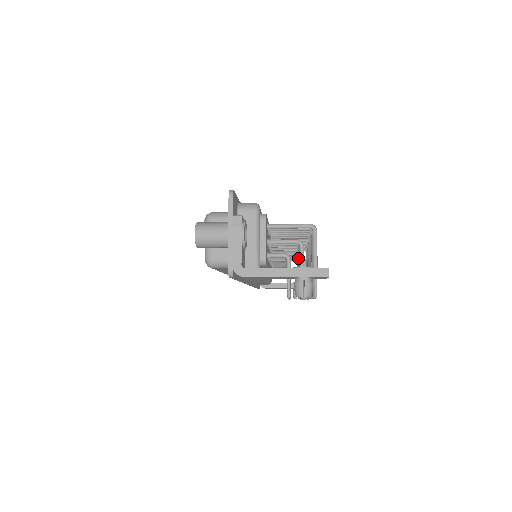
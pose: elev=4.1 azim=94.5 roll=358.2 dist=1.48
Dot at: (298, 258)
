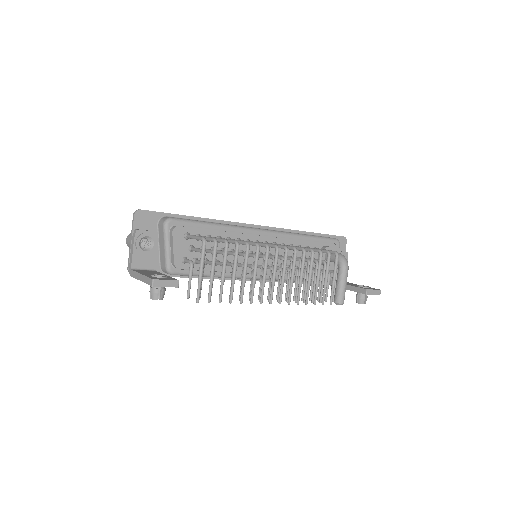
Dot at: occluded
